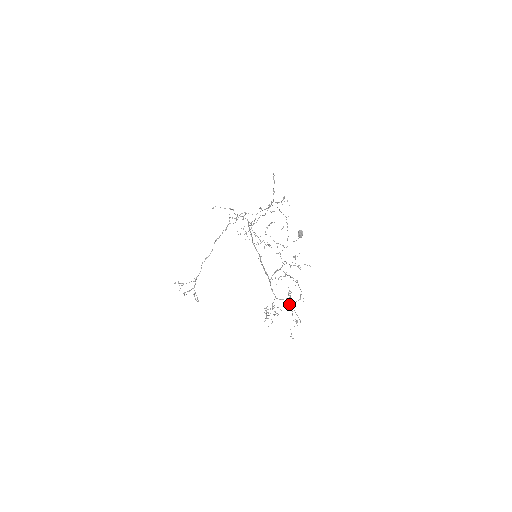
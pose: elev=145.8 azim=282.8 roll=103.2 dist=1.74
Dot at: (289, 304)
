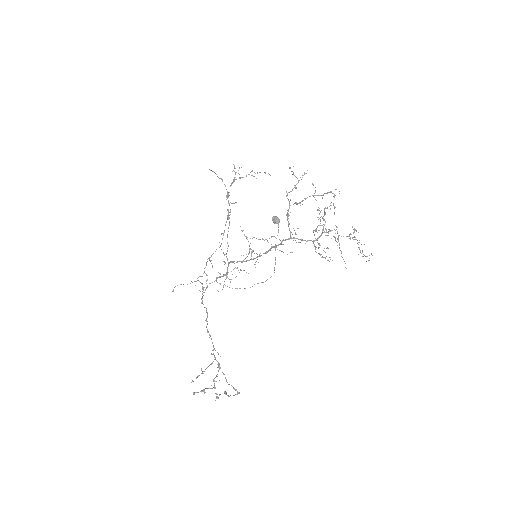
Dot at: (331, 230)
